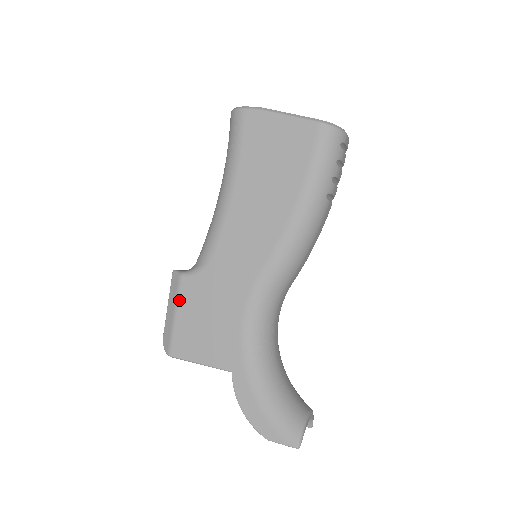
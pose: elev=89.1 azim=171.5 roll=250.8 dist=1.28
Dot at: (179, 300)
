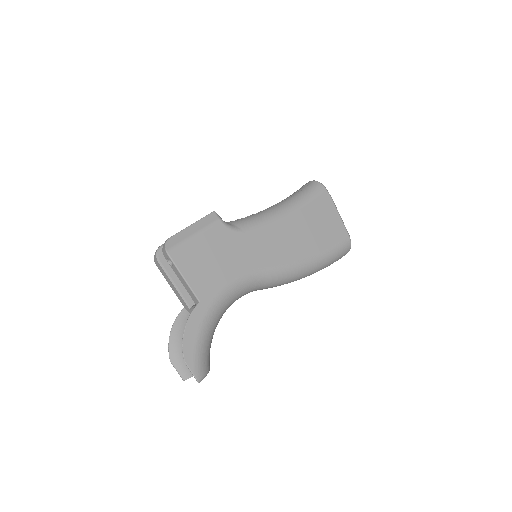
Dot at: (207, 230)
